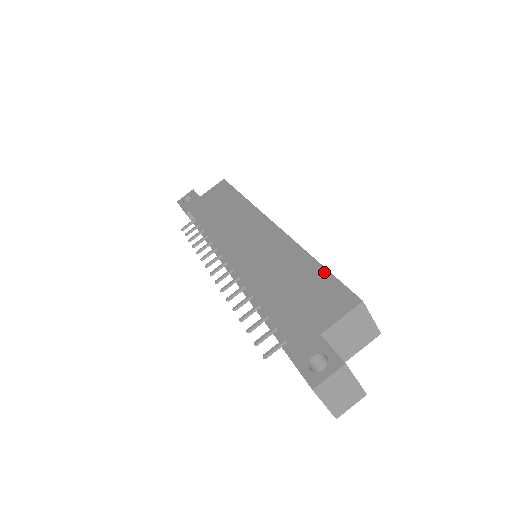
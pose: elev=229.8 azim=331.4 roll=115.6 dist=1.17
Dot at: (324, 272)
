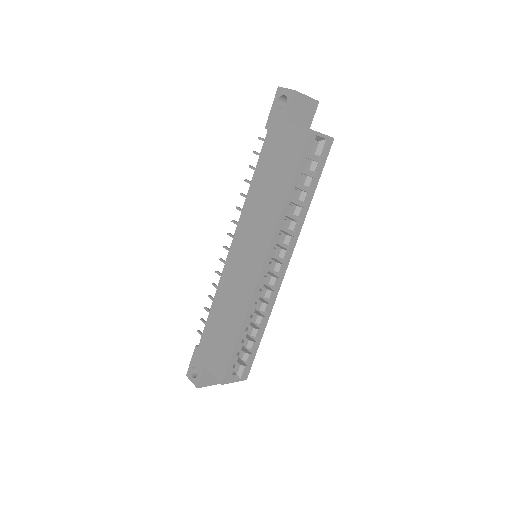
Dot at: (232, 348)
